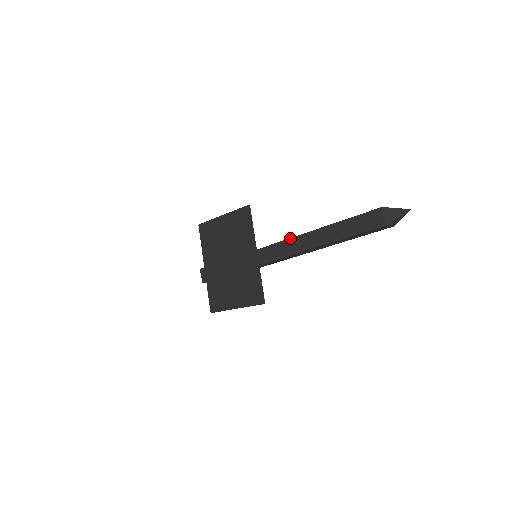
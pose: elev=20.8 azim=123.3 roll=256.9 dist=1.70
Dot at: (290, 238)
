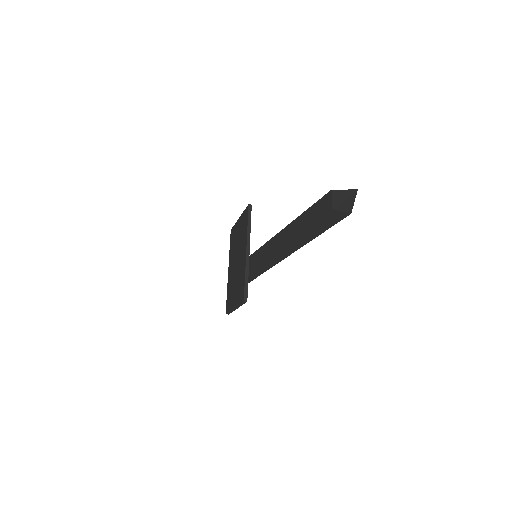
Dot at: (275, 235)
